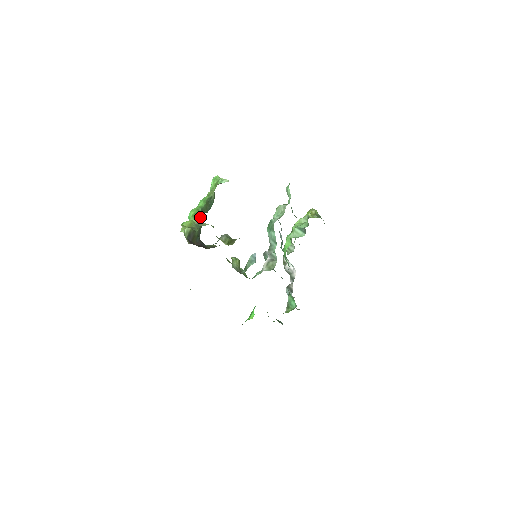
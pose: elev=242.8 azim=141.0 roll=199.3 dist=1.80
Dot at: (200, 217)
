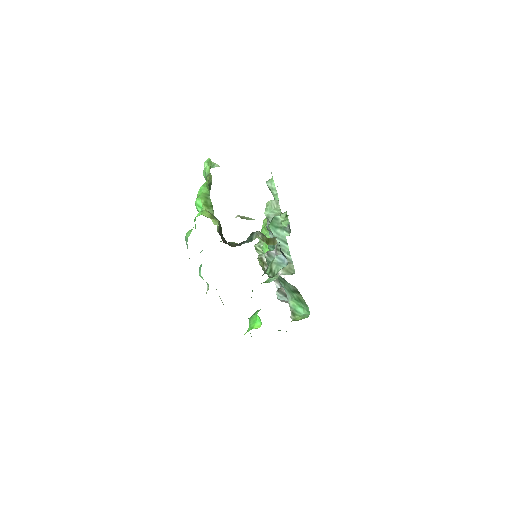
Dot at: (212, 207)
